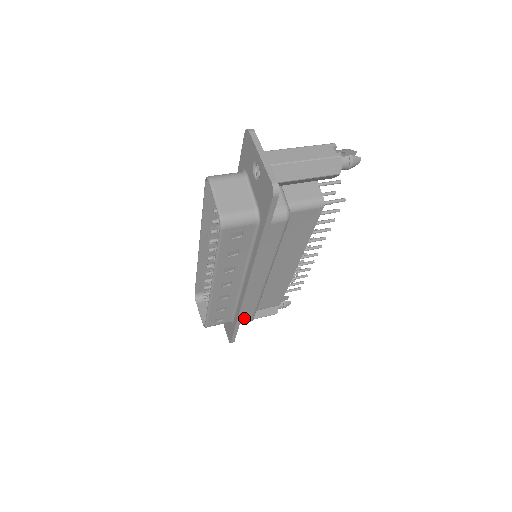
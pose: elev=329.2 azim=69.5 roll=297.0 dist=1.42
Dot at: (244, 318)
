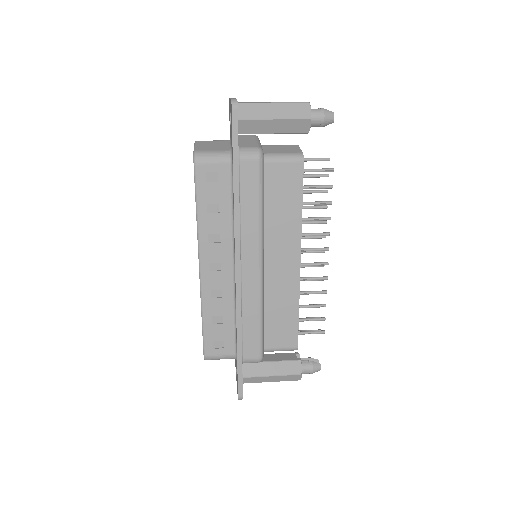
Dot at: (248, 347)
